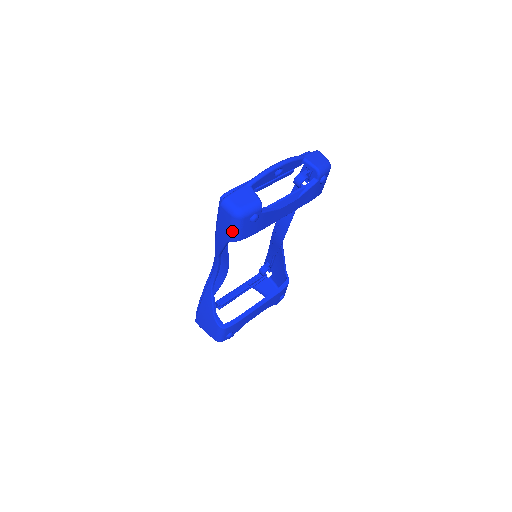
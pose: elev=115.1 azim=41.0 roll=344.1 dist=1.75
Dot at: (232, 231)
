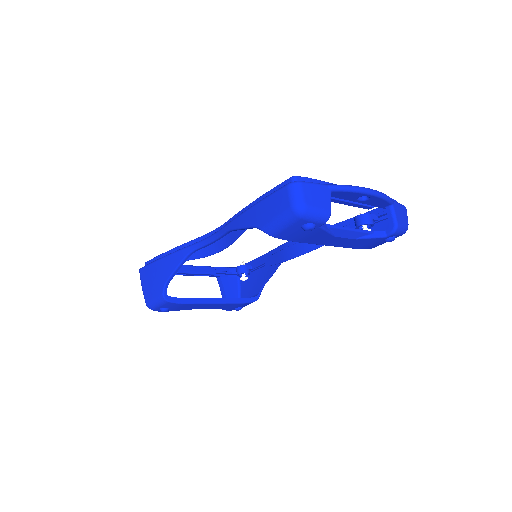
Dot at: (275, 221)
